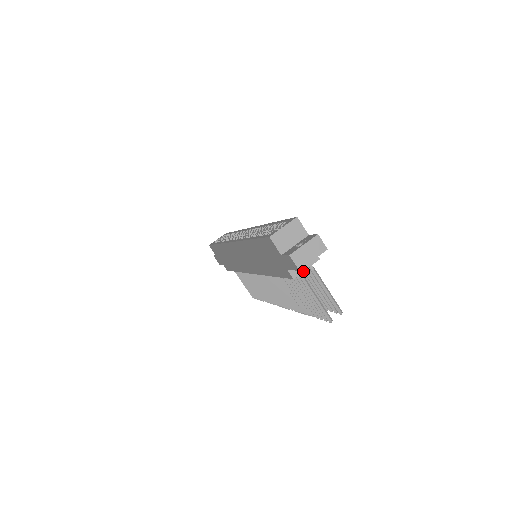
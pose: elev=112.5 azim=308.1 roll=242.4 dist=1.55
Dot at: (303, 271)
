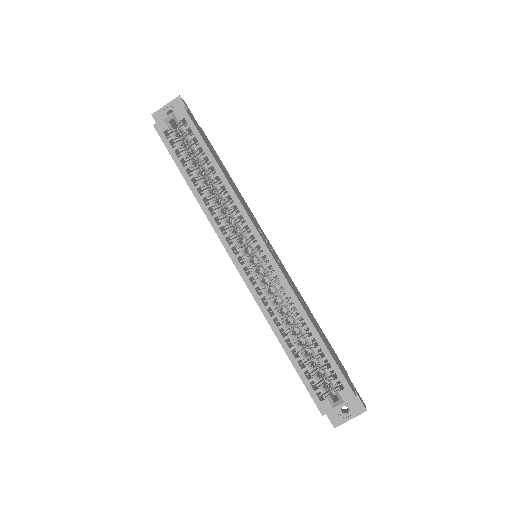
Dot at: occluded
